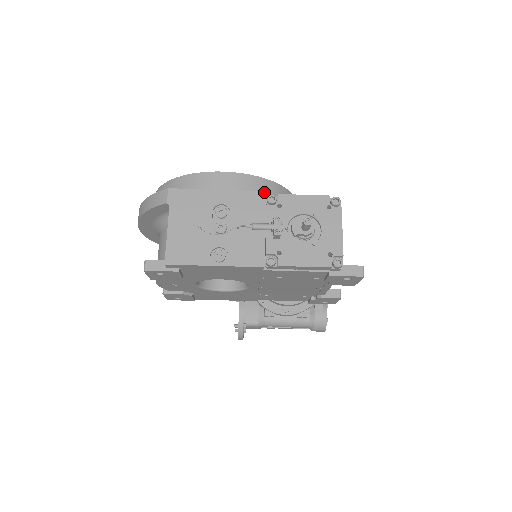
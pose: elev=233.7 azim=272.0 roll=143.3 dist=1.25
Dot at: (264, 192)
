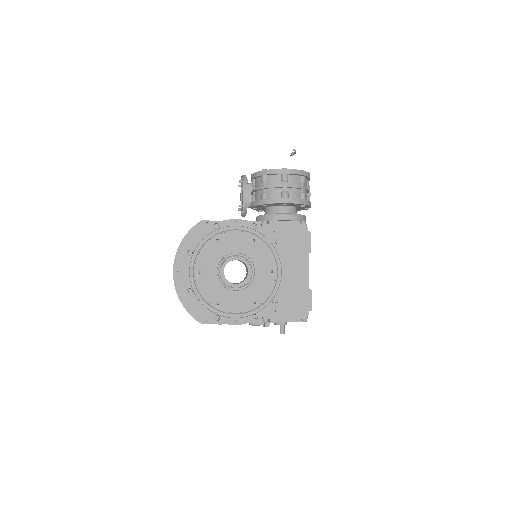
Dot at: occluded
